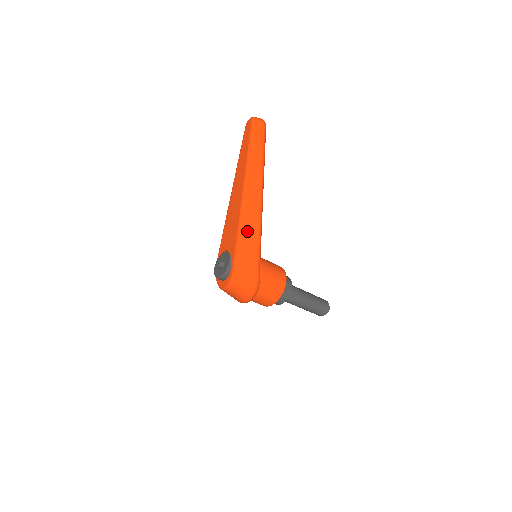
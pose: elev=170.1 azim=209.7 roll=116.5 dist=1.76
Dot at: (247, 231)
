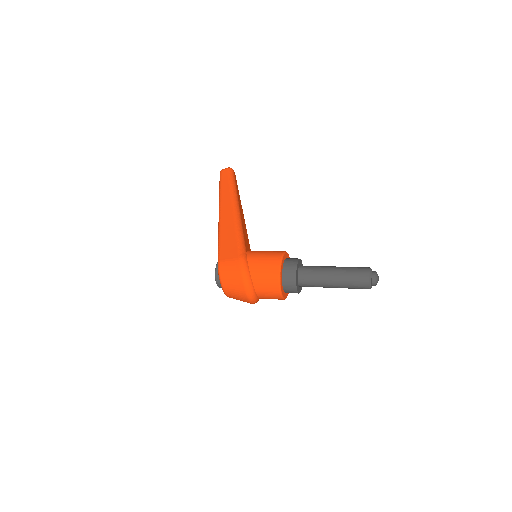
Dot at: (224, 230)
